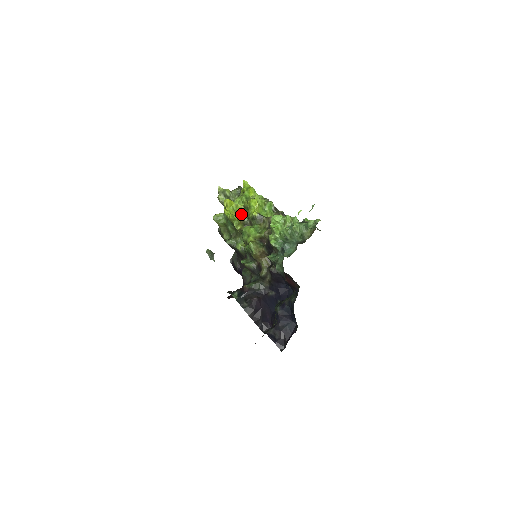
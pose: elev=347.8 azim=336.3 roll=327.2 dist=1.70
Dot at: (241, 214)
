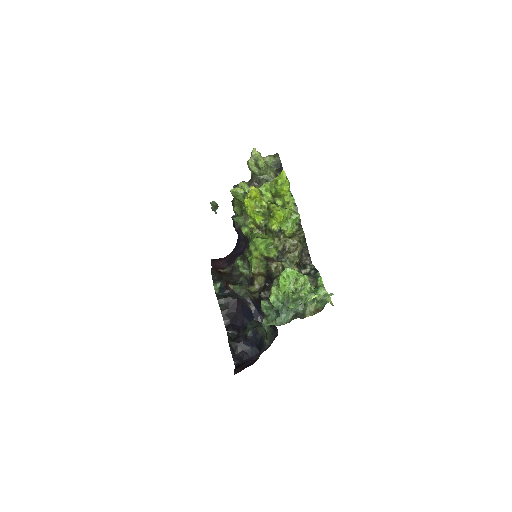
Dot at: (261, 212)
